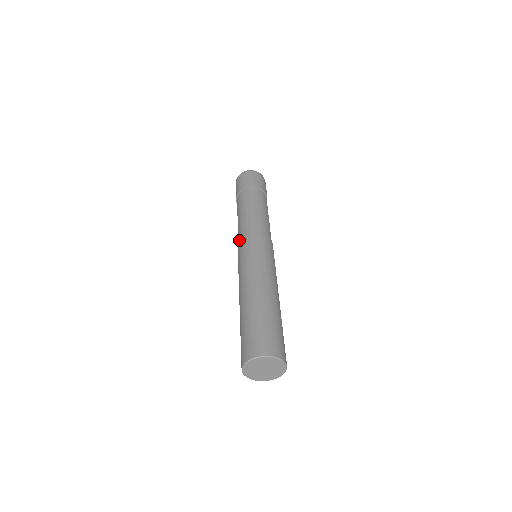
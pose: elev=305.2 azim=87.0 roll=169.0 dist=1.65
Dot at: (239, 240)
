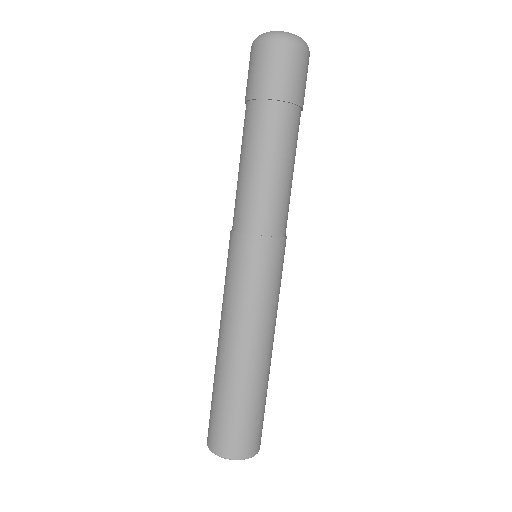
Dot at: (232, 230)
